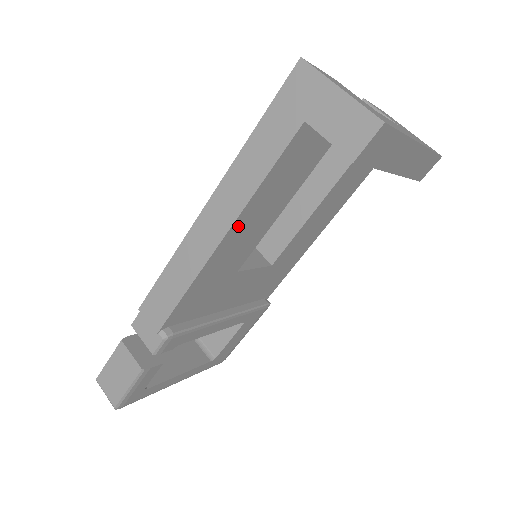
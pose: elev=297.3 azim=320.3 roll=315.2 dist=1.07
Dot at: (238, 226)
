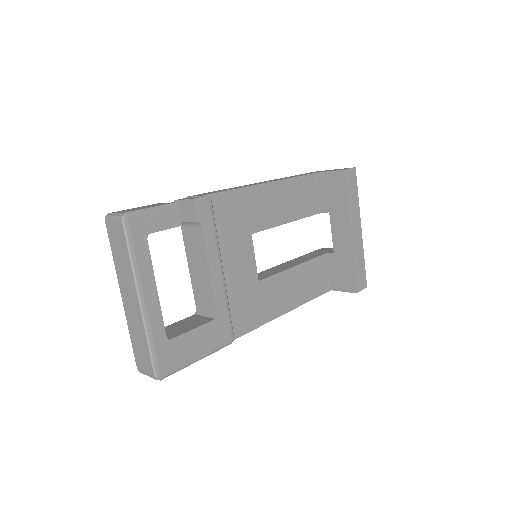
Dot at: (276, 188)
